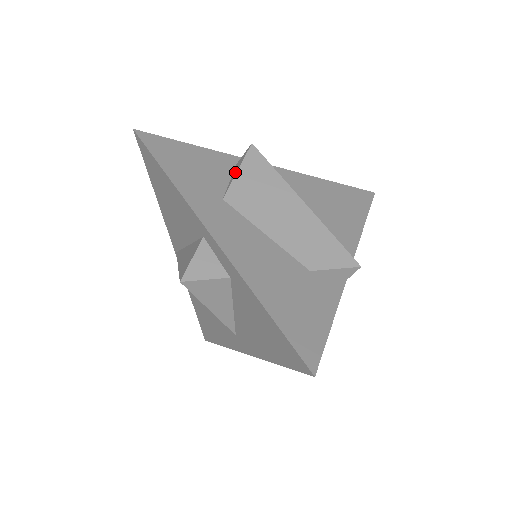
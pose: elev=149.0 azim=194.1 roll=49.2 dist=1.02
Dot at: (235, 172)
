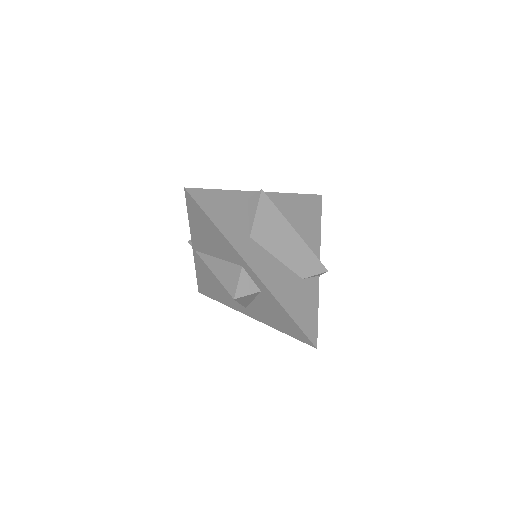
Dot at: (253, 212)
